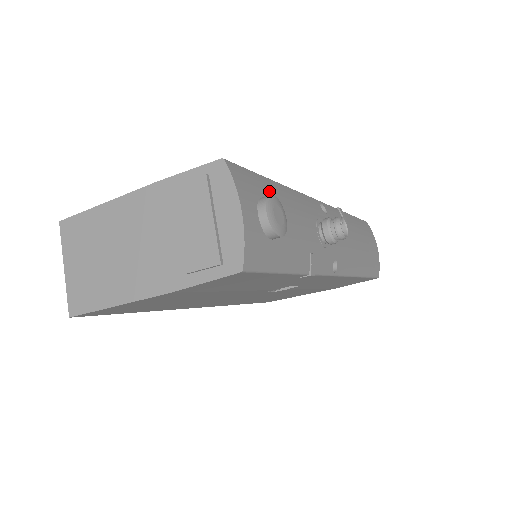
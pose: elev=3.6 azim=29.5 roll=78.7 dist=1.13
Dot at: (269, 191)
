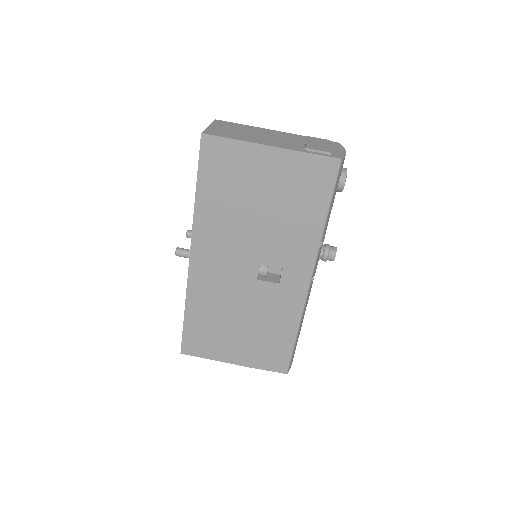
Dot at: occluded
